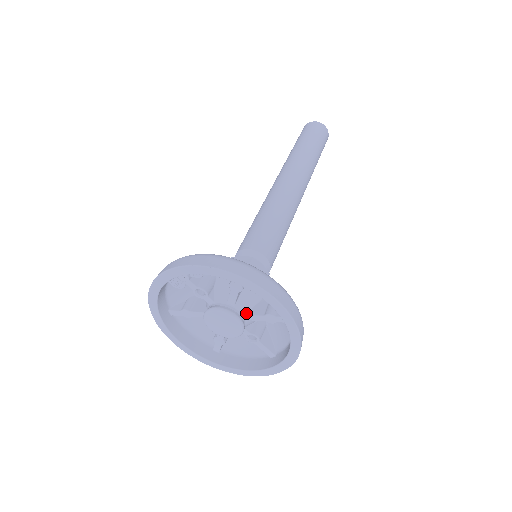
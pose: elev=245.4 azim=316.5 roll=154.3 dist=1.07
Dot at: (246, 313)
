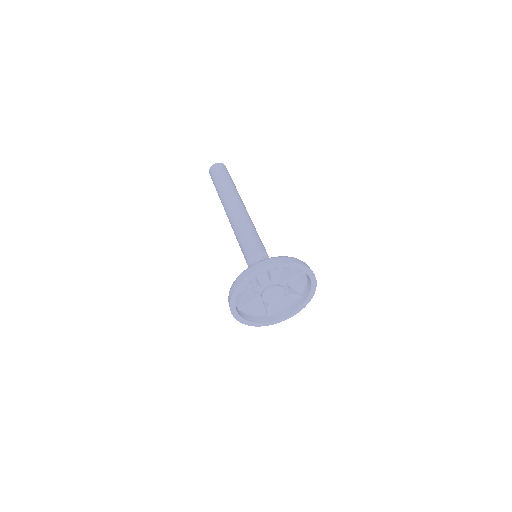
Dot at: (281, 283)
